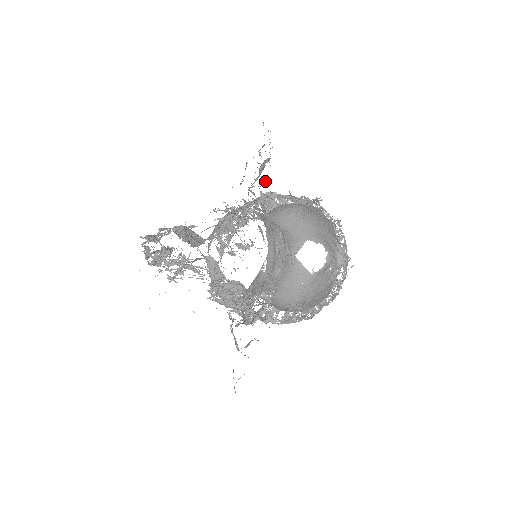
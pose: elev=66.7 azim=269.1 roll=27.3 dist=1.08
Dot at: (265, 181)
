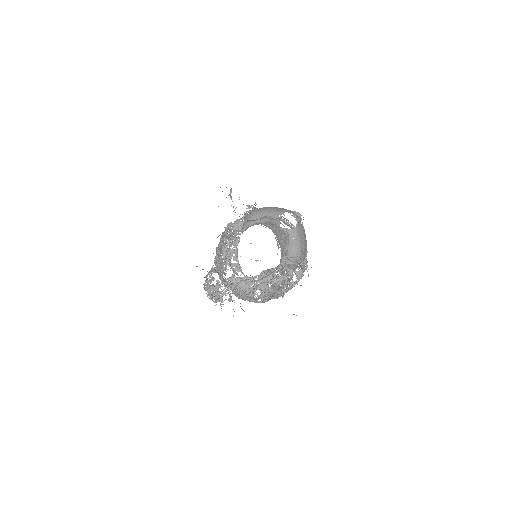
Dot at: occluded
